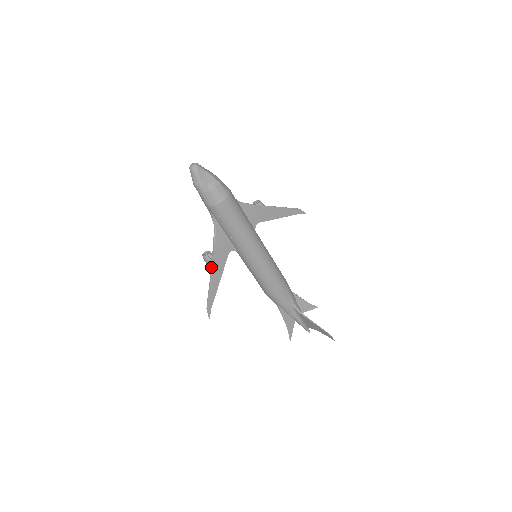
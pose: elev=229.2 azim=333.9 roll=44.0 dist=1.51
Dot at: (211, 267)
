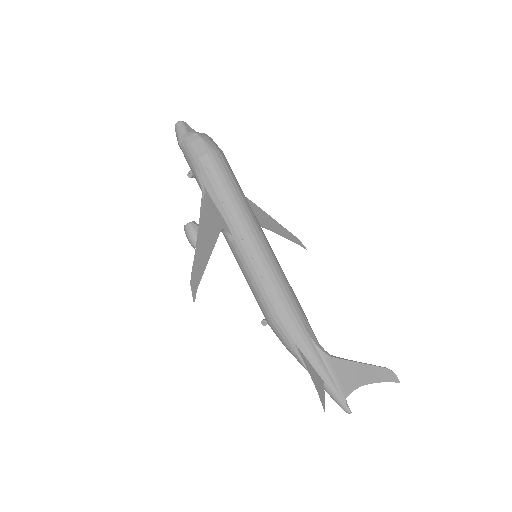
Dot at: (198, 231)
